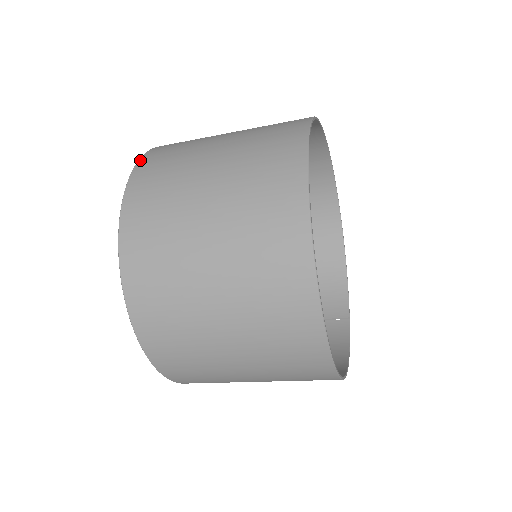
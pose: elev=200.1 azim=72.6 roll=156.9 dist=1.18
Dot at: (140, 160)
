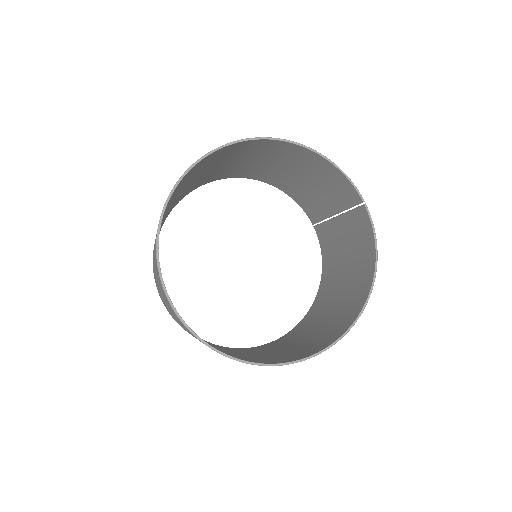
Dot at: occluded
